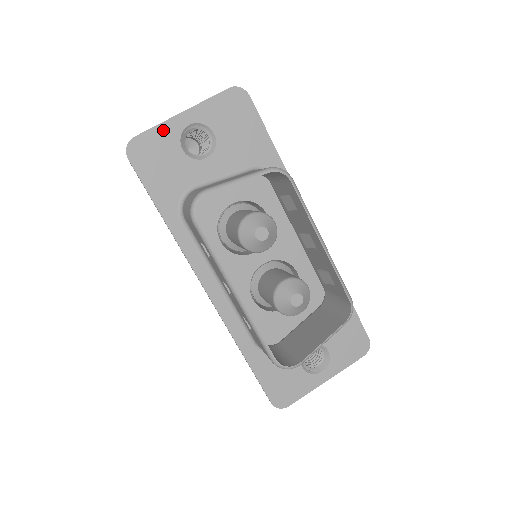
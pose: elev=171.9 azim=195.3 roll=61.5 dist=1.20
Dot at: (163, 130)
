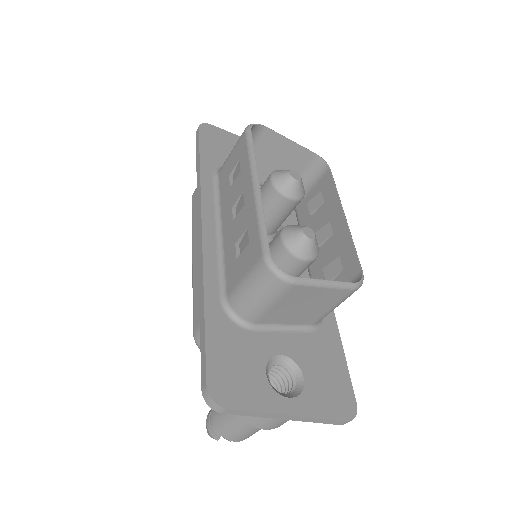
Dot at: (232, 136)
